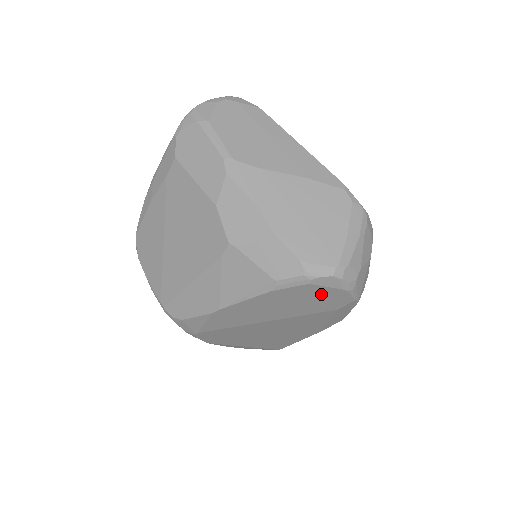
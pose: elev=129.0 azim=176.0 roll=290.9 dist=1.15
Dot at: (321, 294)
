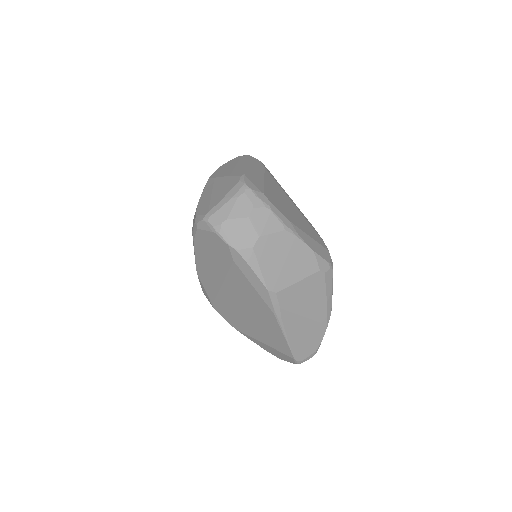
Dot at: (211, 241)
